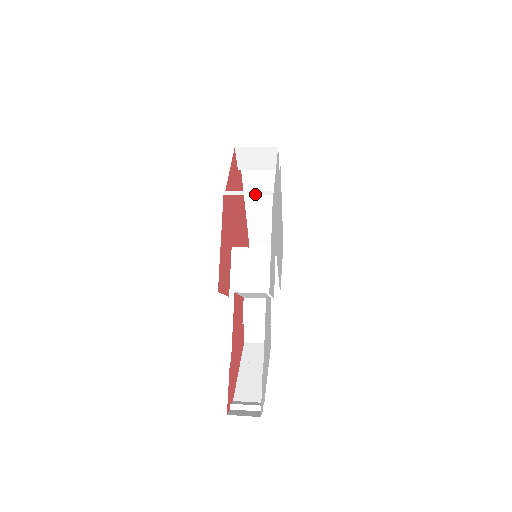
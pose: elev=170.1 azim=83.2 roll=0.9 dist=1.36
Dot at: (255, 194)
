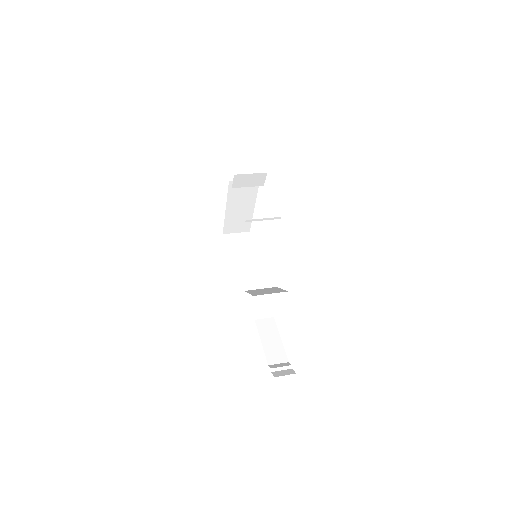
Dot at: occluded
